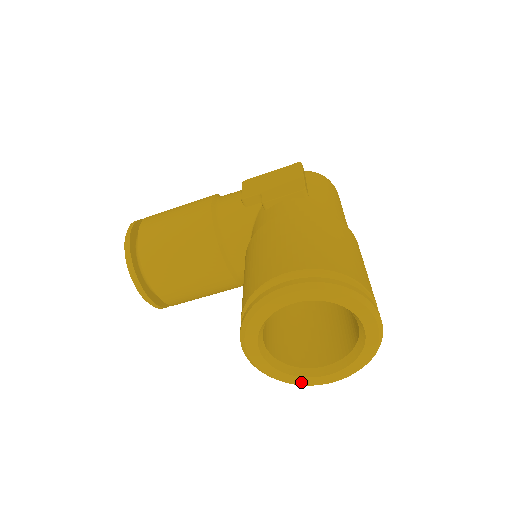
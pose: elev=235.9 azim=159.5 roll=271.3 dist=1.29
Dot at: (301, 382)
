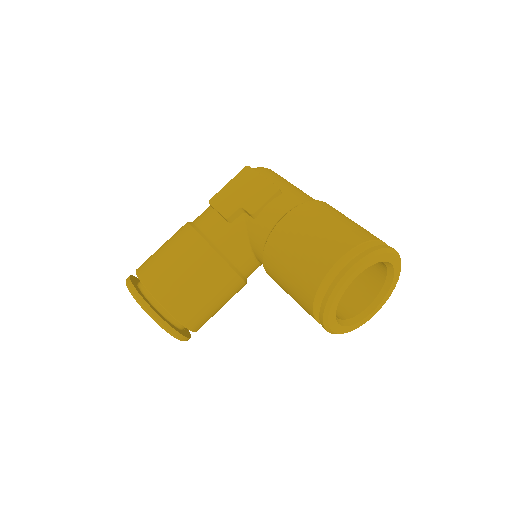
Dot at: (360, 325)
